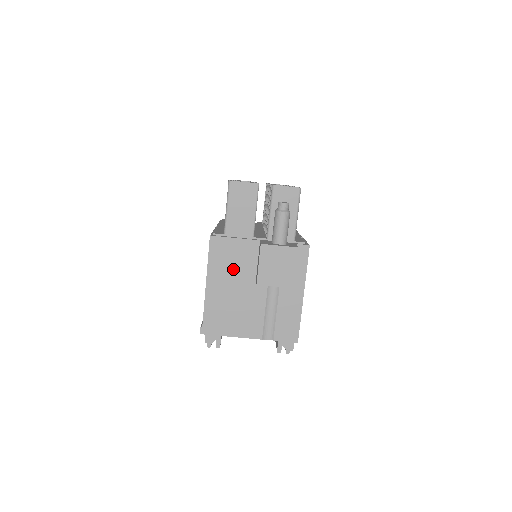
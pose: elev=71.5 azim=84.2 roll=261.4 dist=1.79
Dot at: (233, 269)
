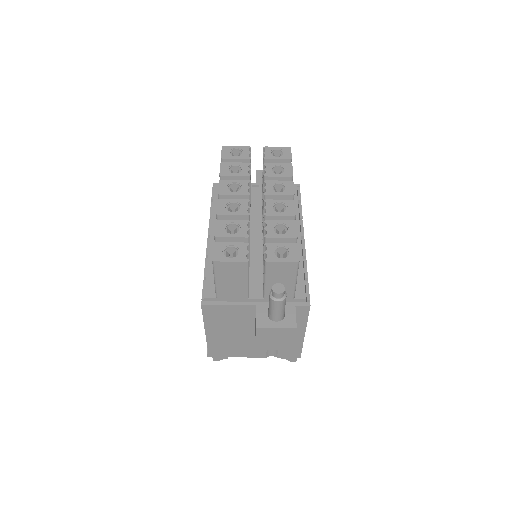
Dot at: (230, 323)
